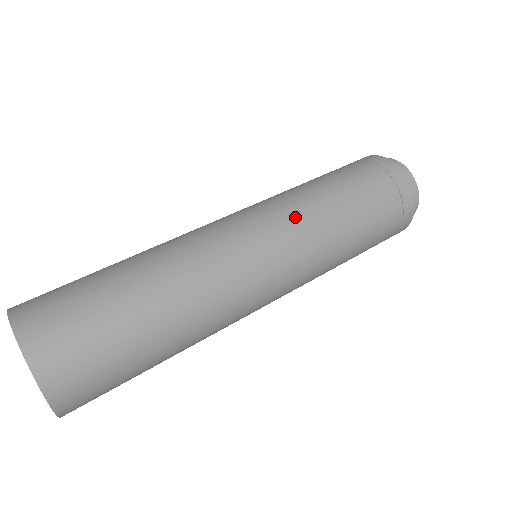
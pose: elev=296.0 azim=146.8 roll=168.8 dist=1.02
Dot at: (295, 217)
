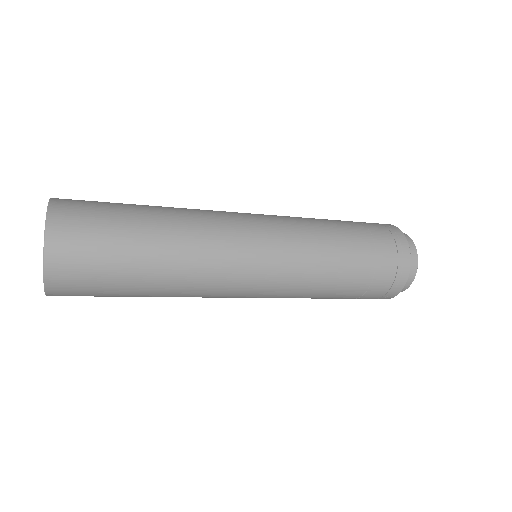
Dot at: (299, 269)
